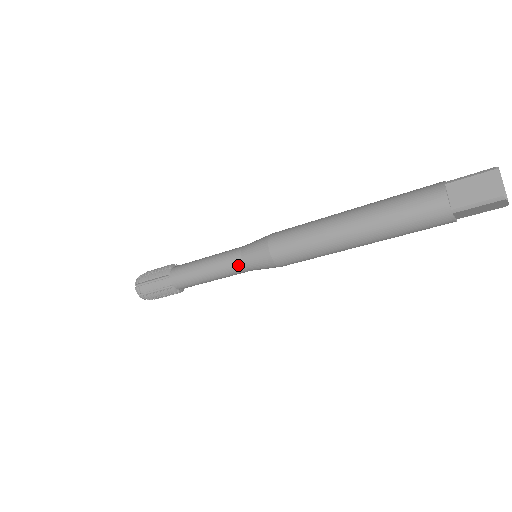
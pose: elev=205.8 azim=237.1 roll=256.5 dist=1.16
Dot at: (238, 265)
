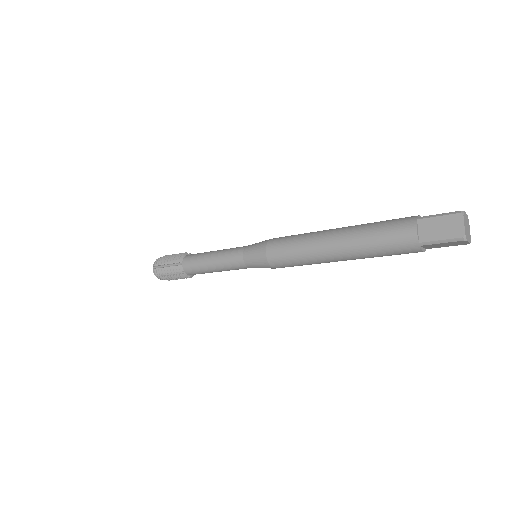
Dot at: (240, 262)
